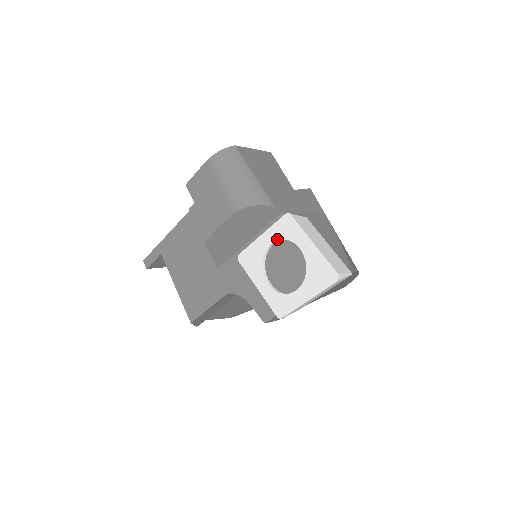
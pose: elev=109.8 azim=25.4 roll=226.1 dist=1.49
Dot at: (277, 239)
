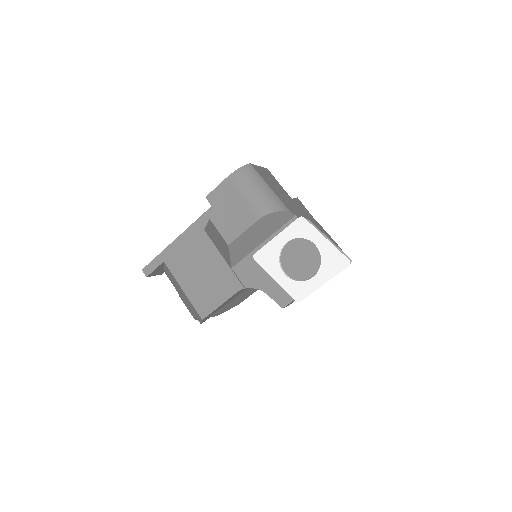
Dot at: (292, 238)
